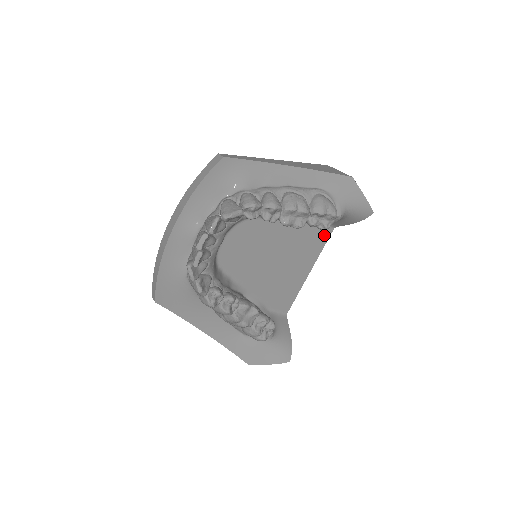
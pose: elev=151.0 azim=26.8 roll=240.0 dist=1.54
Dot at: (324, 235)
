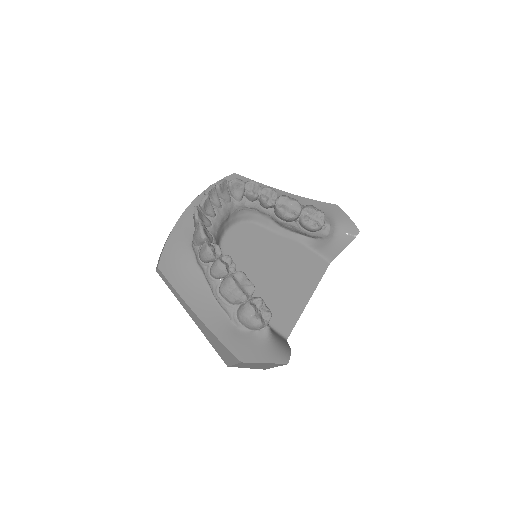
Dot at: (321, 266)
